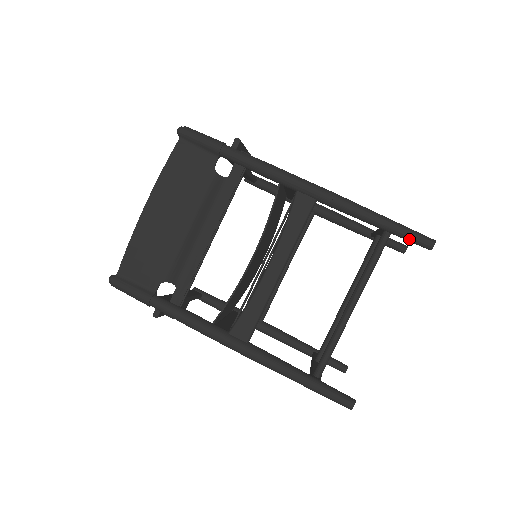
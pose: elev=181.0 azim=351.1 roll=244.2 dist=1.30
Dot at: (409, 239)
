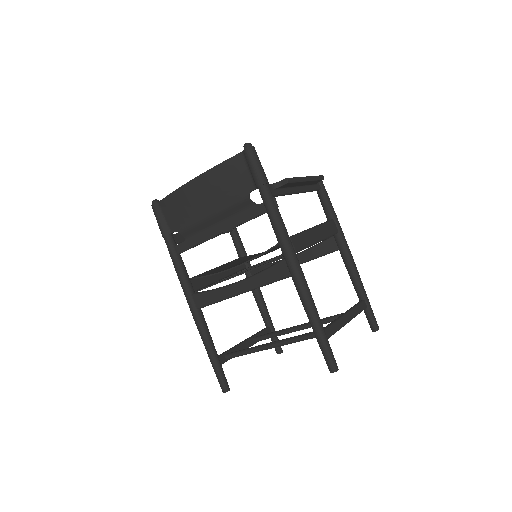
Dot at: (323, 354)
